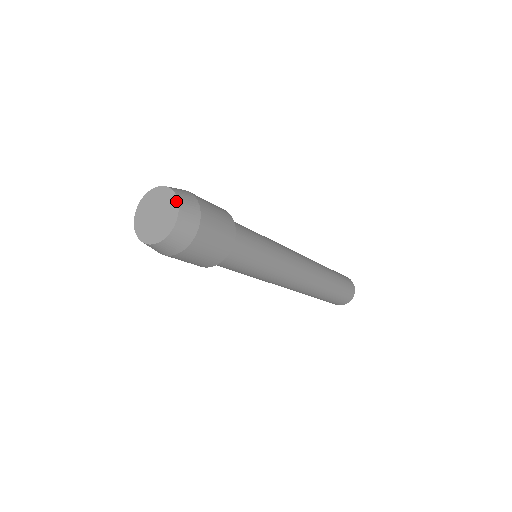
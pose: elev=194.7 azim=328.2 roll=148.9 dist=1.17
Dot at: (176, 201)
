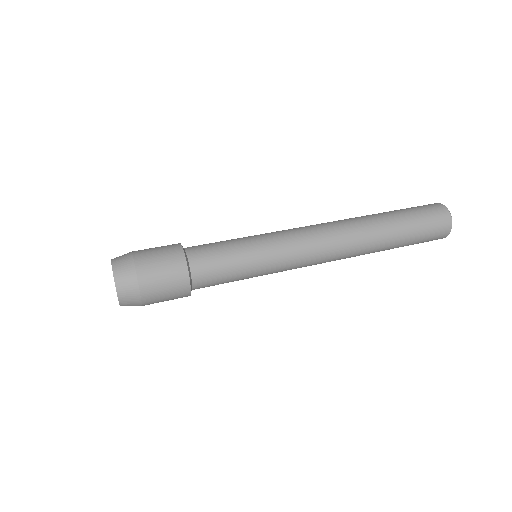
Dot at: (118, 300)
